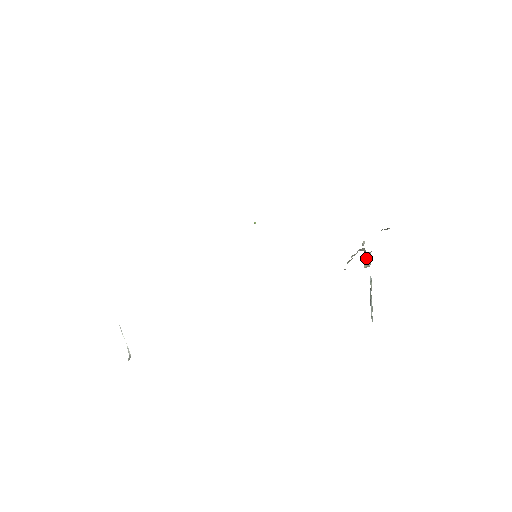
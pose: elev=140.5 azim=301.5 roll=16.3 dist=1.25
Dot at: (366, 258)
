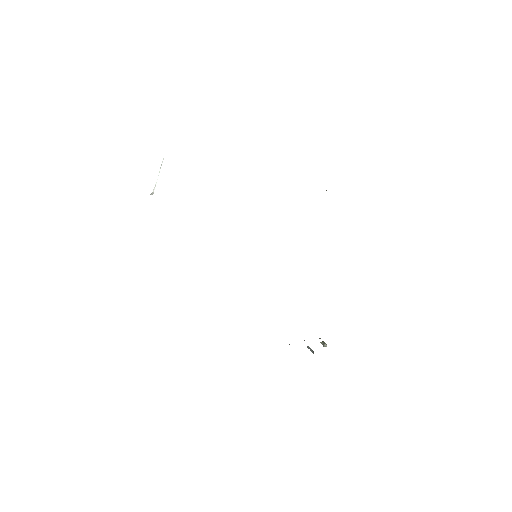
Dot at: (323, 344)
